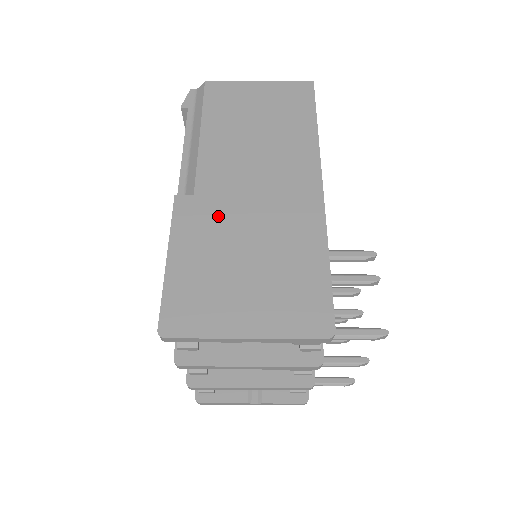
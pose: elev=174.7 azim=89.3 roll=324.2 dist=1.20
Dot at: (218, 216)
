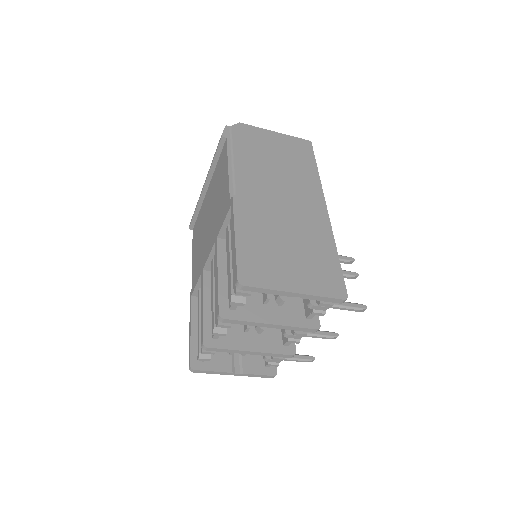
Dot at: (264, 214)
